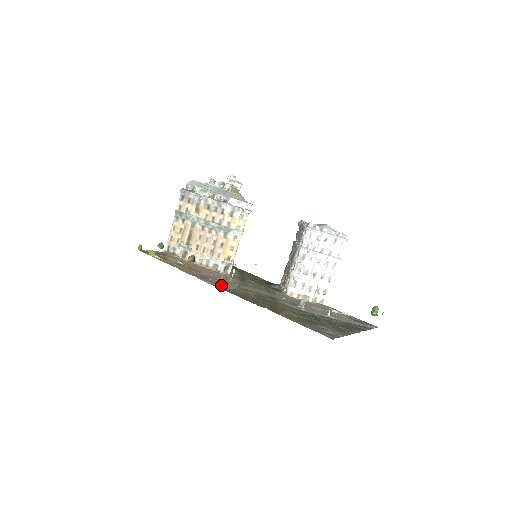
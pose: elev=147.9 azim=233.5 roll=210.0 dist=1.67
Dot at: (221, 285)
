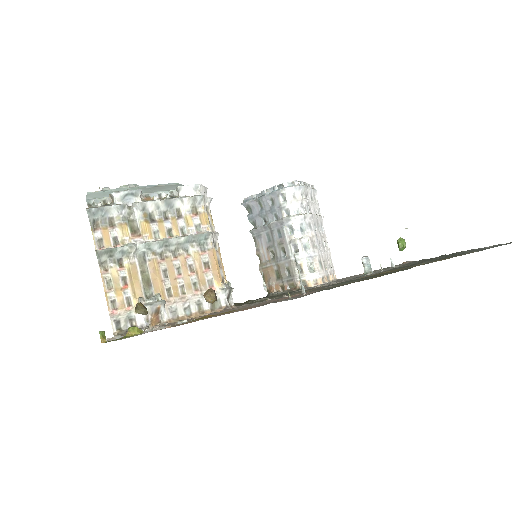
Dot at: (305, 294)
